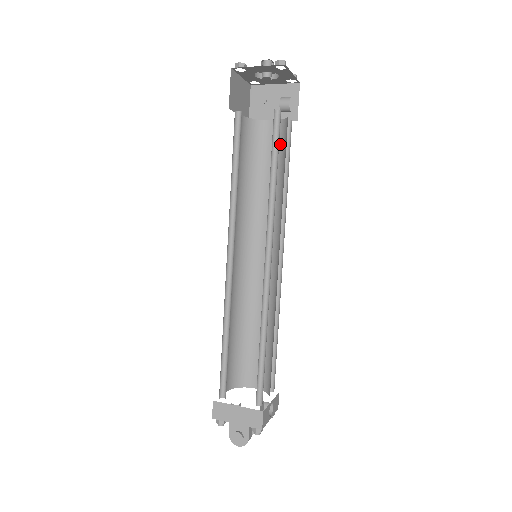
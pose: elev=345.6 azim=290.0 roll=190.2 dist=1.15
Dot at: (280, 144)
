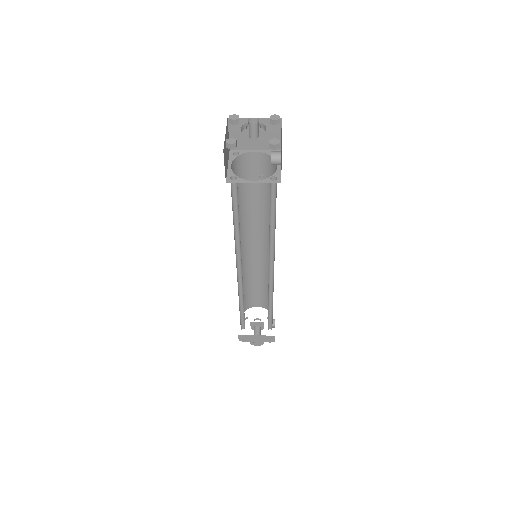
Dot at: (266, 173)
